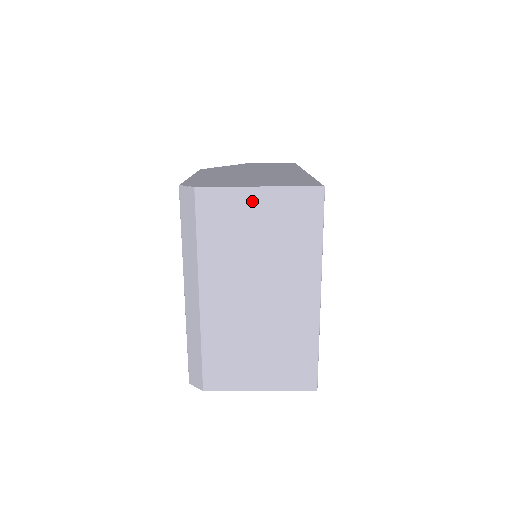
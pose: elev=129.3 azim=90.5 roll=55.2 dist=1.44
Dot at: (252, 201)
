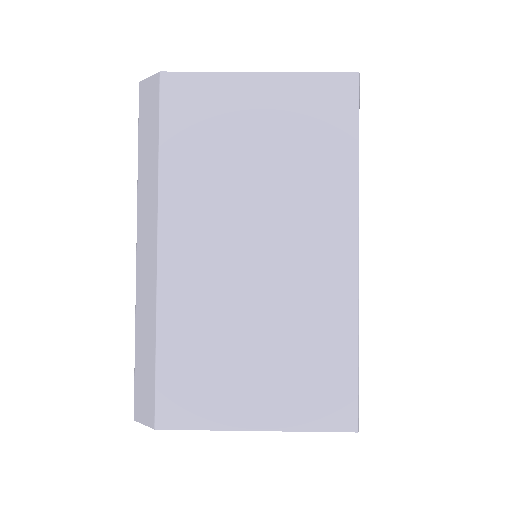
Dot at: (247, 93)
